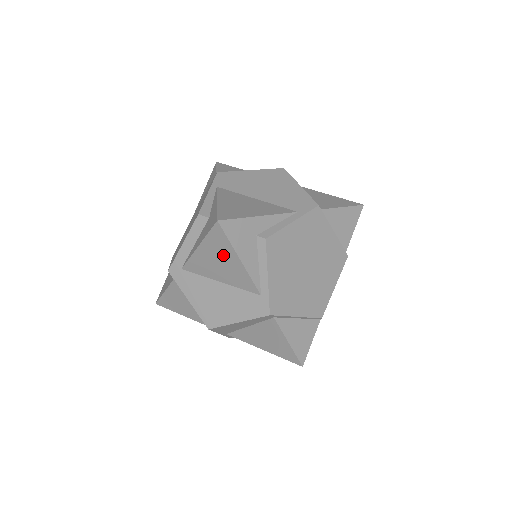
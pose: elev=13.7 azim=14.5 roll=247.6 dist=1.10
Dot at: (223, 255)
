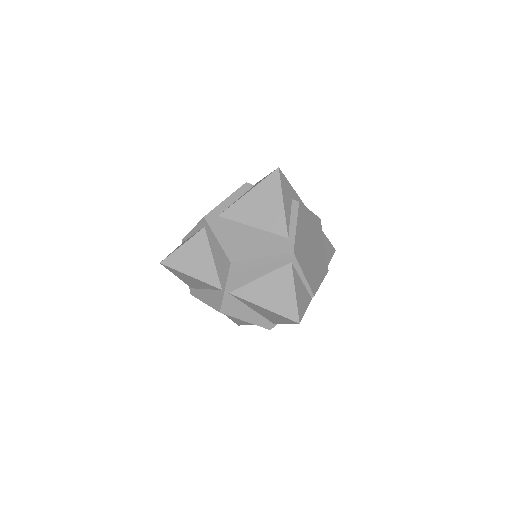
Dot at: (269, 199)
